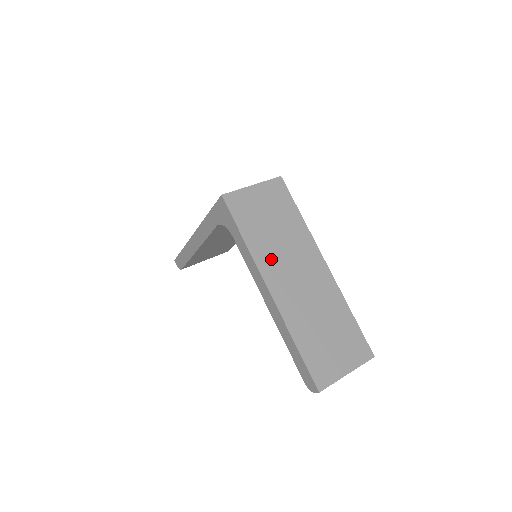
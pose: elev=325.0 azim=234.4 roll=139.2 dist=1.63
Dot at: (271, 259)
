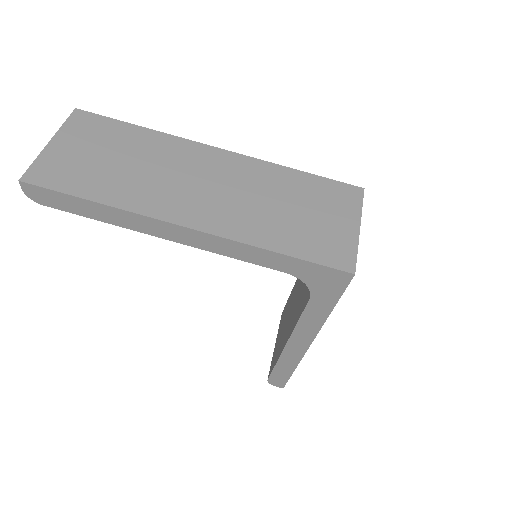
Dot at: occluded
